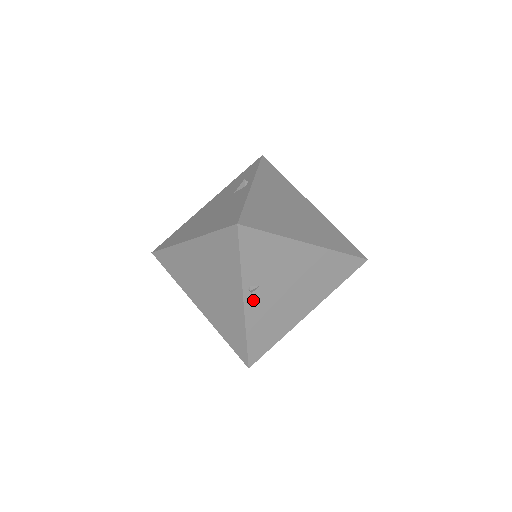
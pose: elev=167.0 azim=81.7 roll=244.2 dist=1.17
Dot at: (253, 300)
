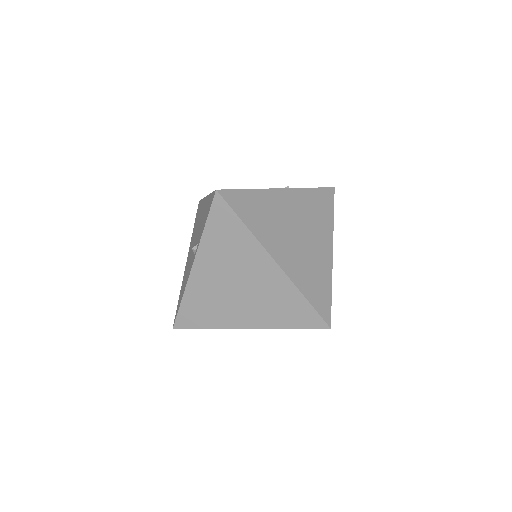
Dot at: occluded
